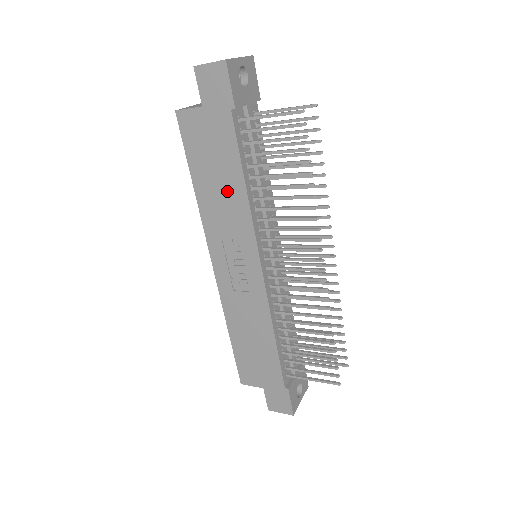
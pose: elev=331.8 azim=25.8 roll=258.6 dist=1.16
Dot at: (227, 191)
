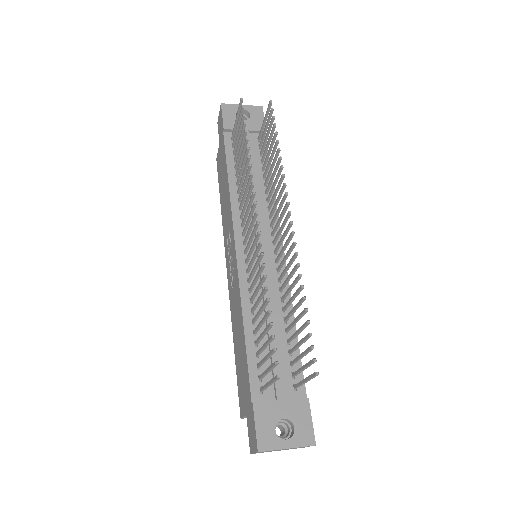
Dot at: (226, 194)
